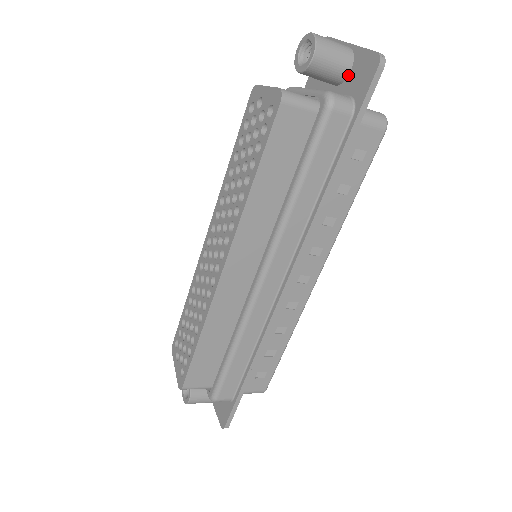
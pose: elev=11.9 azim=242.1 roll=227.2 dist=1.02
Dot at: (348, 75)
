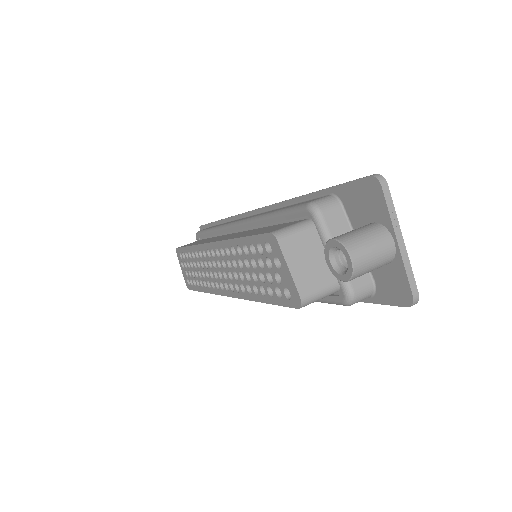
Dot at: occluded
